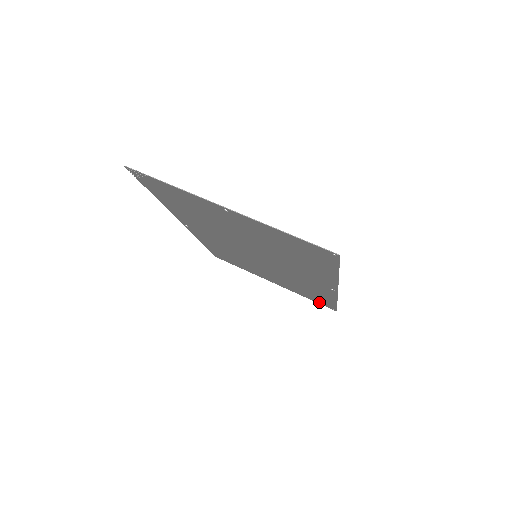
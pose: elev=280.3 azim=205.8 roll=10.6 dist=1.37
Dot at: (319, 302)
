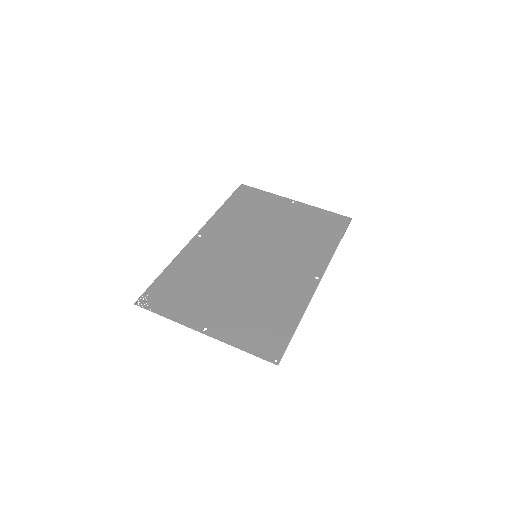
Dot at: (334, 218)
